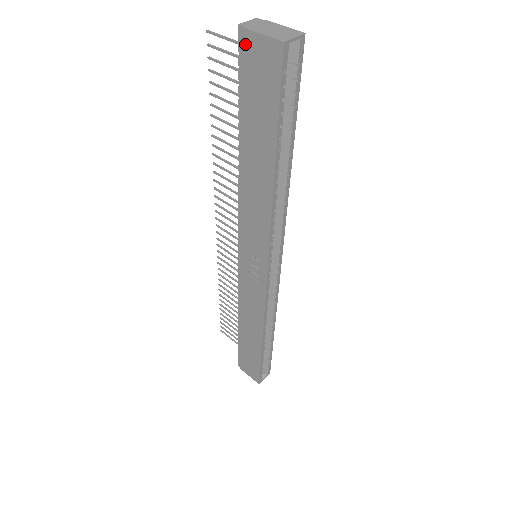
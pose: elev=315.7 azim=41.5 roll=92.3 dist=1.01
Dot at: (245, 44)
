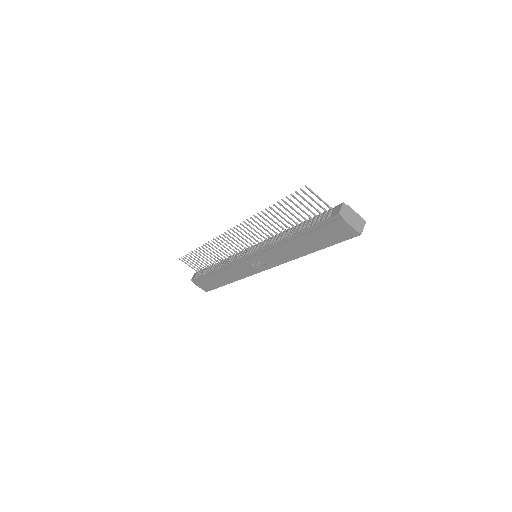
Dot at: (337, 221)
